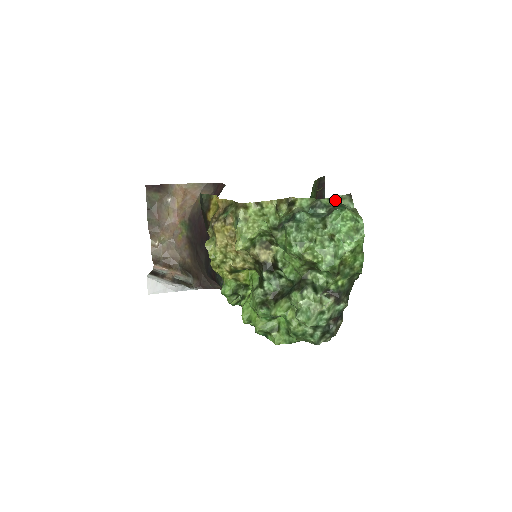
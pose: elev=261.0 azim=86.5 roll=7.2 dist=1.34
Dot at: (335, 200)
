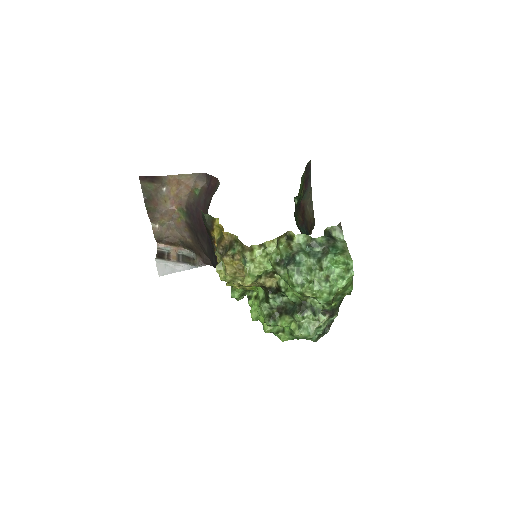
Dot at: (327, 233)
